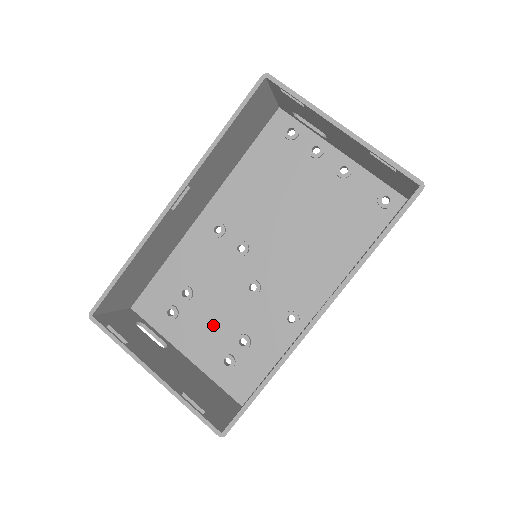
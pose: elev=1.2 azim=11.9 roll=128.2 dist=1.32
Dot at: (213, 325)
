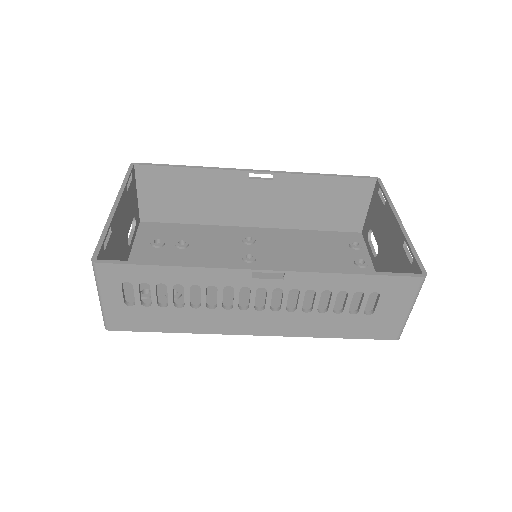
Dot at: occluded
